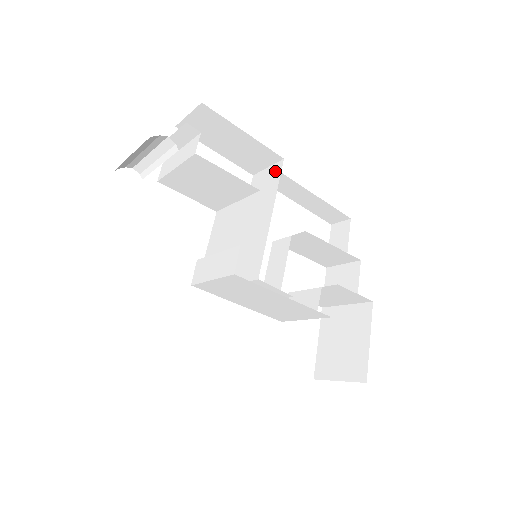
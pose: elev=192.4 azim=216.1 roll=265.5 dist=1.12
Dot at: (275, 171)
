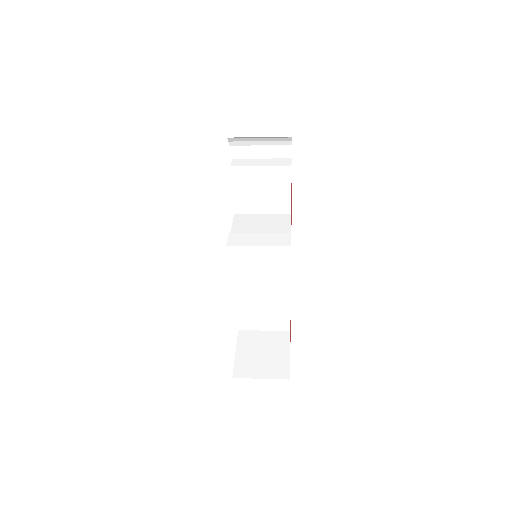
Dot at: occluded
